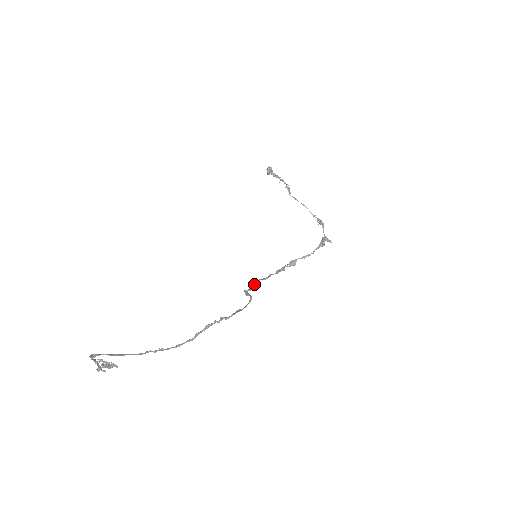
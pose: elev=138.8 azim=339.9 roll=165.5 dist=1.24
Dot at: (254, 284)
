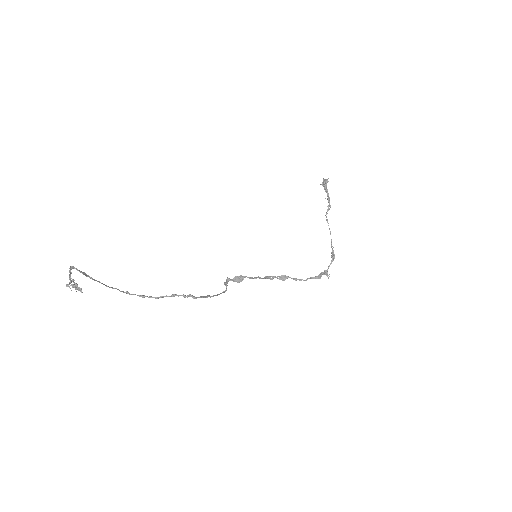
Dot at: (239, 277)
